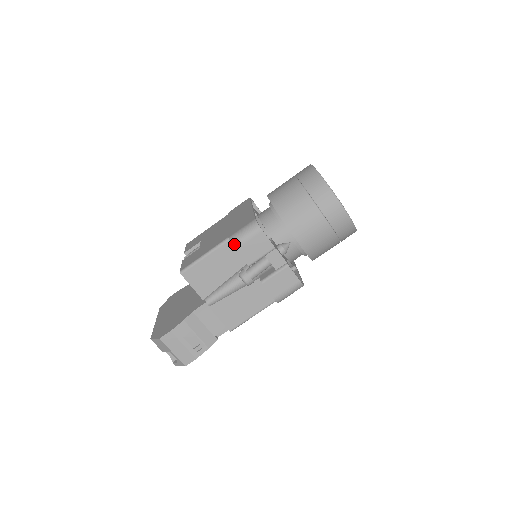
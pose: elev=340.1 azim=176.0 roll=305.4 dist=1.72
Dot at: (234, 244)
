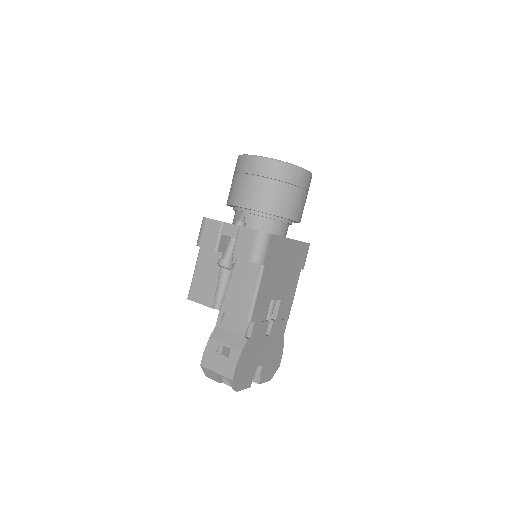
Dot at: (197, 244)
